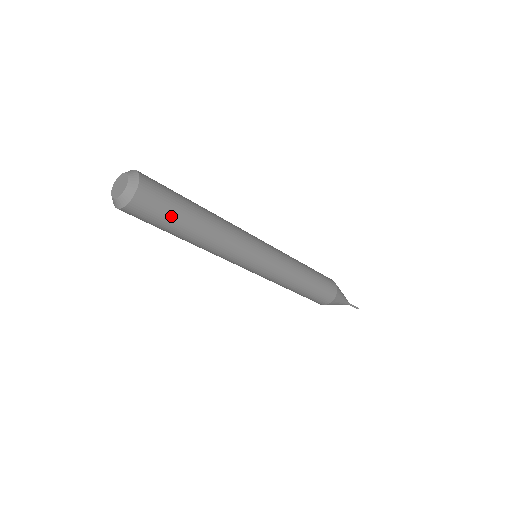
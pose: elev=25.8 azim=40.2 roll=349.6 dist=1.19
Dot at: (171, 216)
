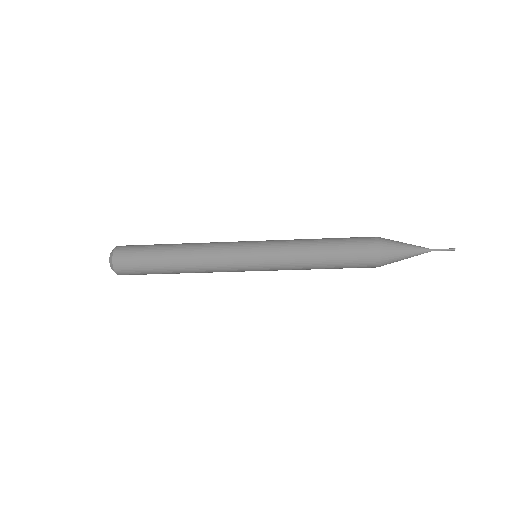
Dot at: (149, 273)
